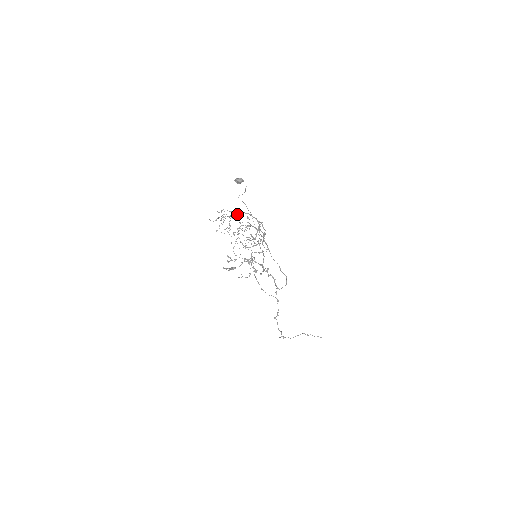
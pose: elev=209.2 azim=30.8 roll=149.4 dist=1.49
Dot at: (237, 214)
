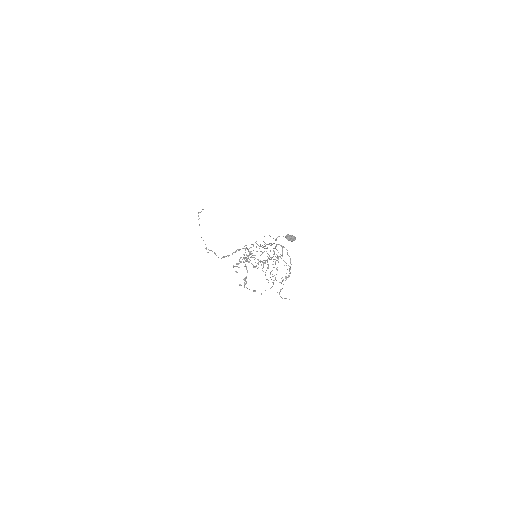
Dot at: occluded
